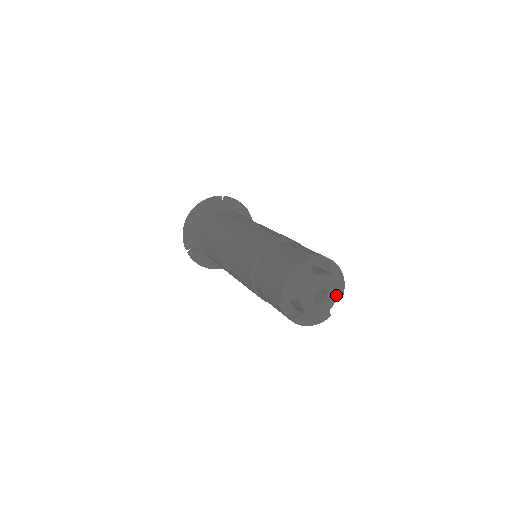
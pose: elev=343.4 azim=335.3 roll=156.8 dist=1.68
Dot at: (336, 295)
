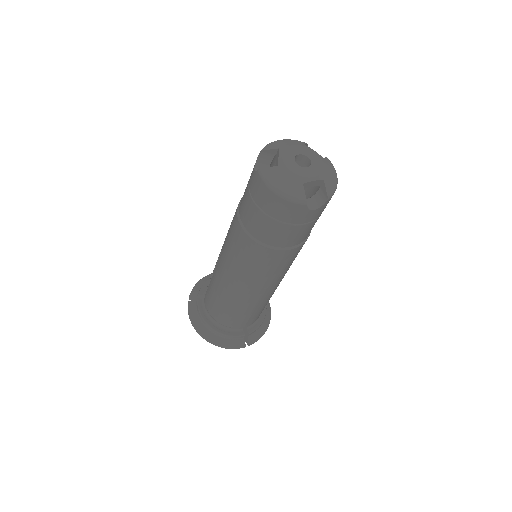
Dot at: (321, 174)
